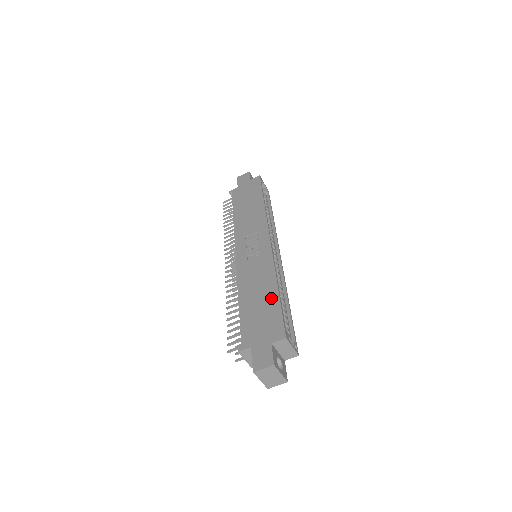
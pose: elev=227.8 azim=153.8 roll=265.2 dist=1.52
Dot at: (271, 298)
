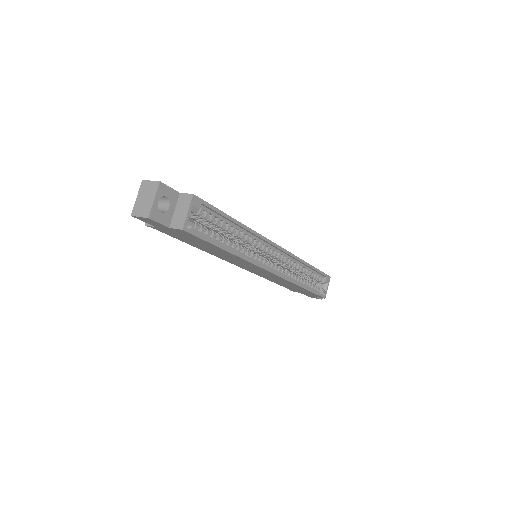
Dot at: occluded
